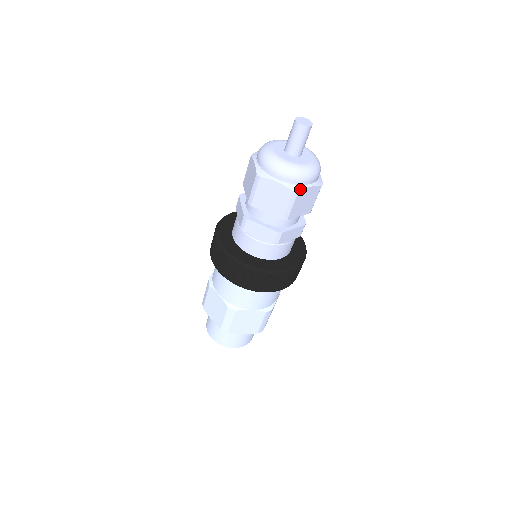
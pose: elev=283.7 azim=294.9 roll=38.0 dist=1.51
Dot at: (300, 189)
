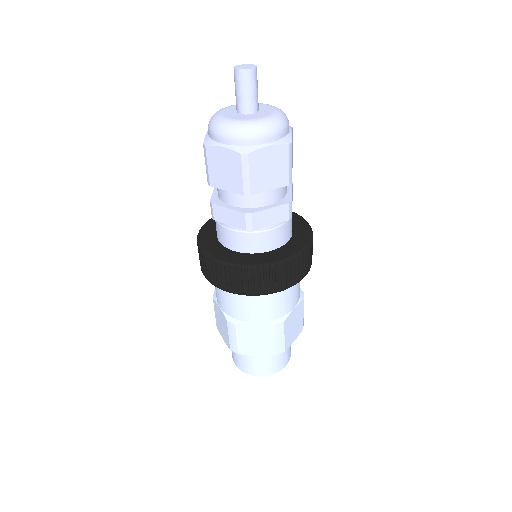
Dot at: (290, 139)
